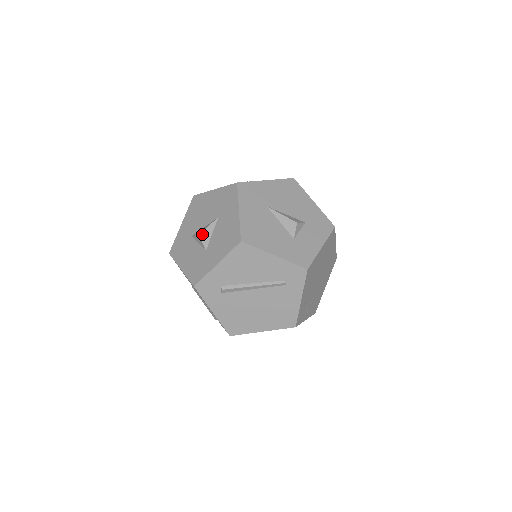
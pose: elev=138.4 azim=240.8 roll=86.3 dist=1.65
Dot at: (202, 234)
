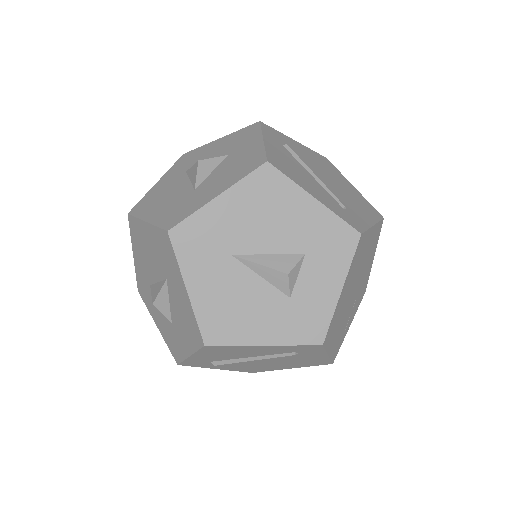
Dot at: (156, 303)
